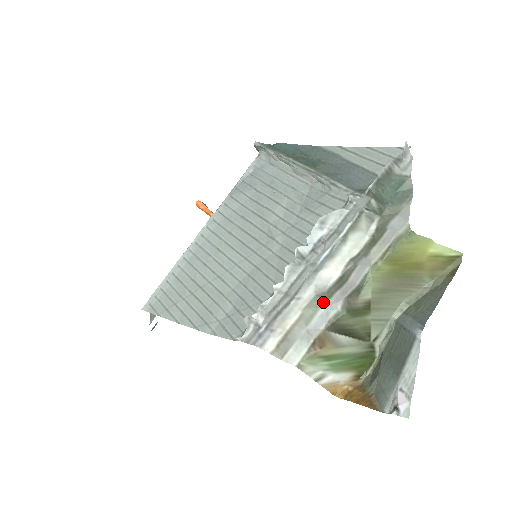
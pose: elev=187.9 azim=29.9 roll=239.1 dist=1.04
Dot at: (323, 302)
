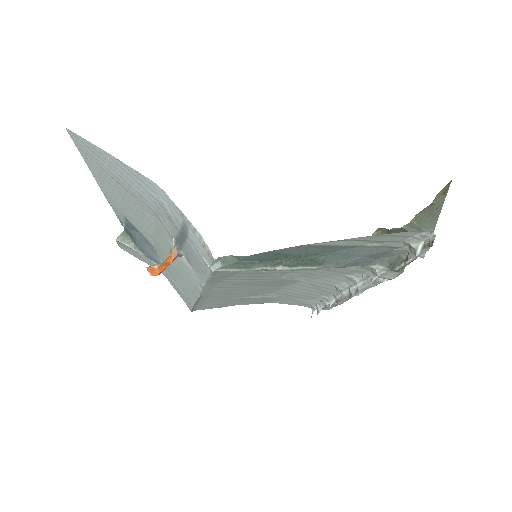
Dot at: occluded
